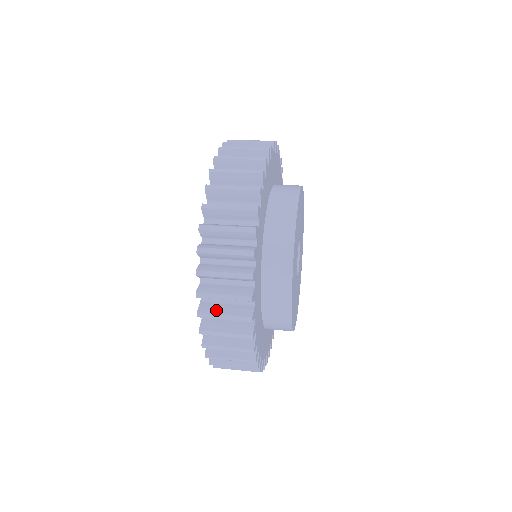
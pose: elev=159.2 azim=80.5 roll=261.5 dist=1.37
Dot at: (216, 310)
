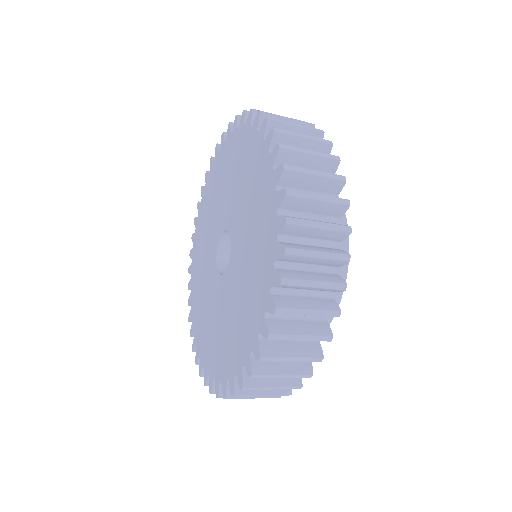
Dot at: occluded
